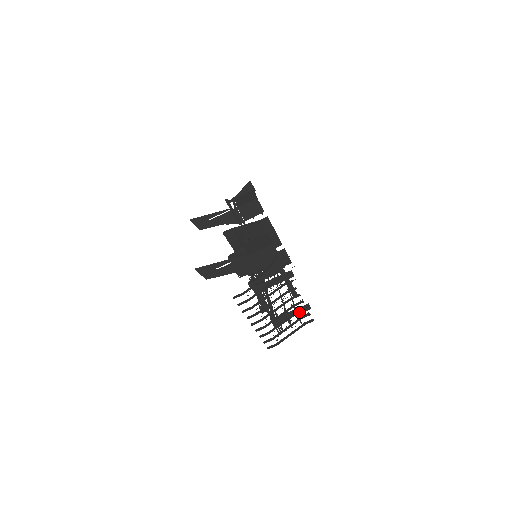
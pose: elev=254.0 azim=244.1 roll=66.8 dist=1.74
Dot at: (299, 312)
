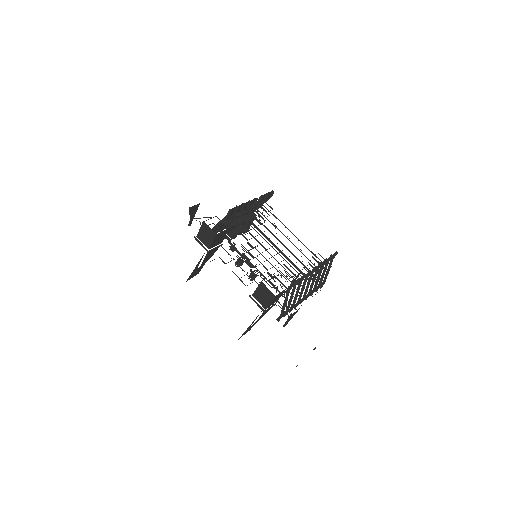
Dot at: occluded
